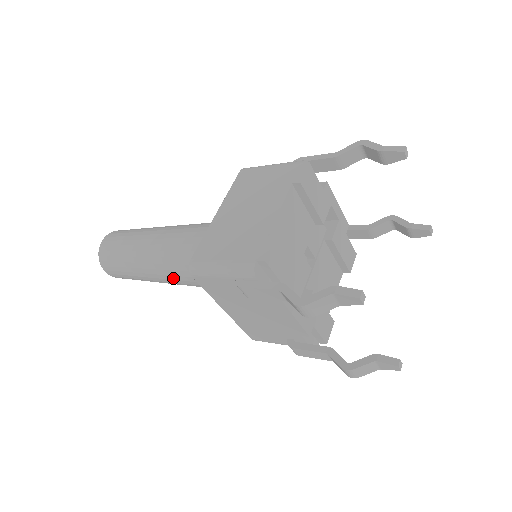
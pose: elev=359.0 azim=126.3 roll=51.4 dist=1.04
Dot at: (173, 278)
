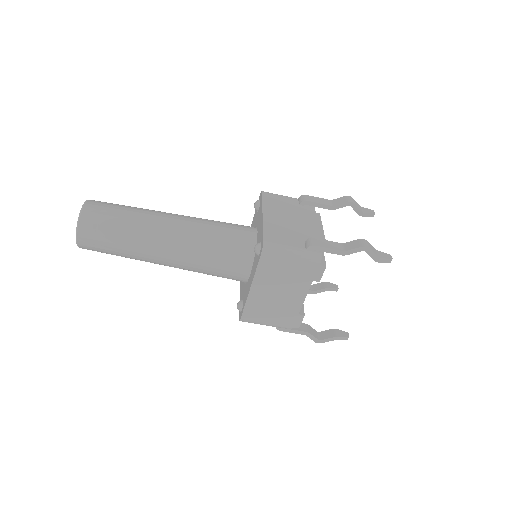
Dot at: (189, 220)
